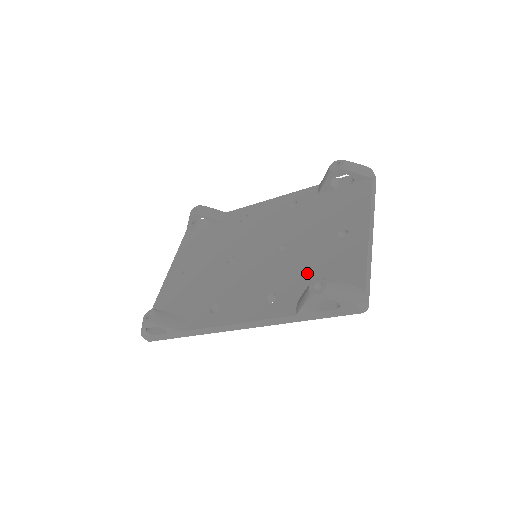
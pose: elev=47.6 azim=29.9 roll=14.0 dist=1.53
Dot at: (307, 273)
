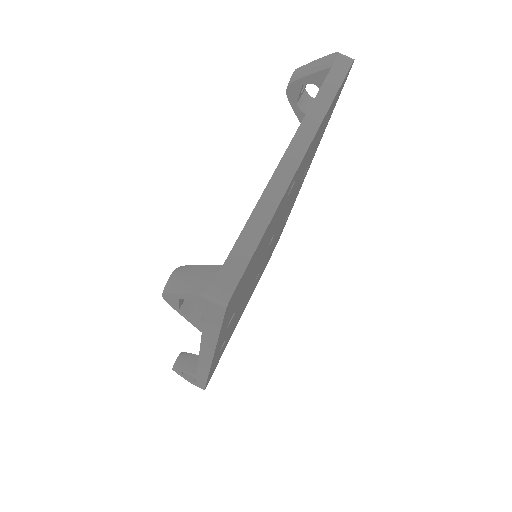
Dot at: occluded
